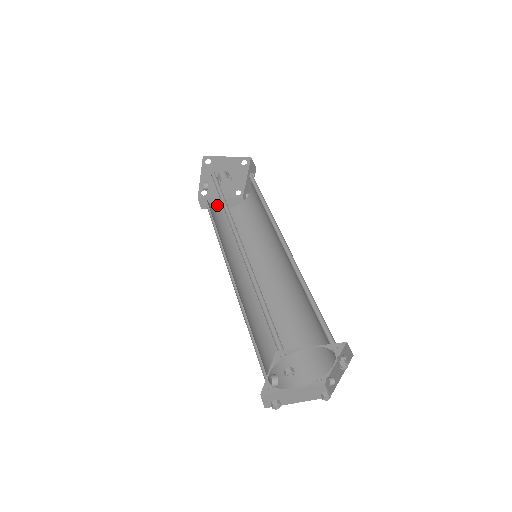
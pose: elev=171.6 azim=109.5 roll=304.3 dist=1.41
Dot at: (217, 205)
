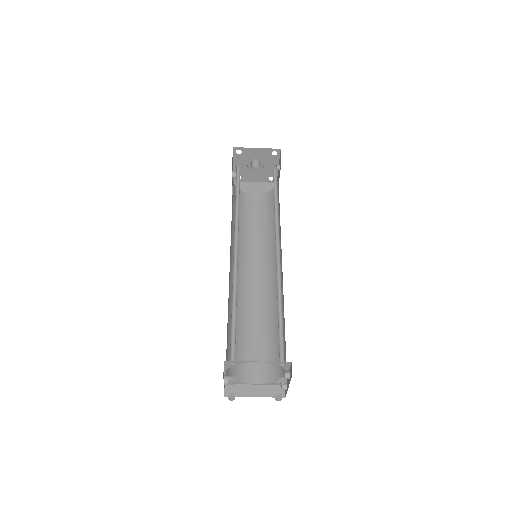
Dot at: (249, 190)
